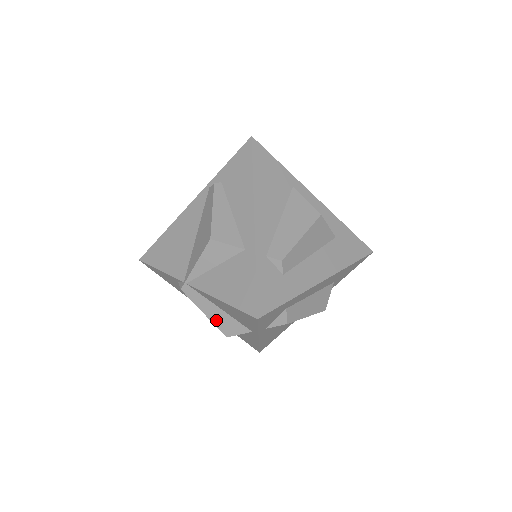
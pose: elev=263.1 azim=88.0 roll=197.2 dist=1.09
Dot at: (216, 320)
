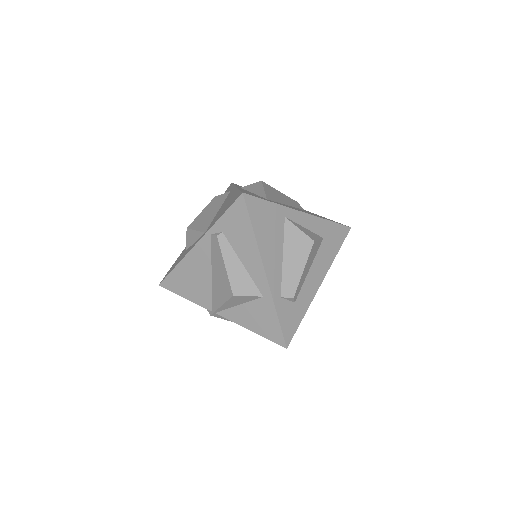
Dot at: occluded
